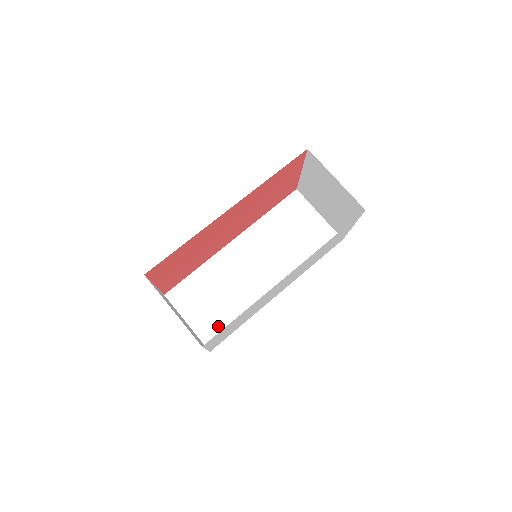
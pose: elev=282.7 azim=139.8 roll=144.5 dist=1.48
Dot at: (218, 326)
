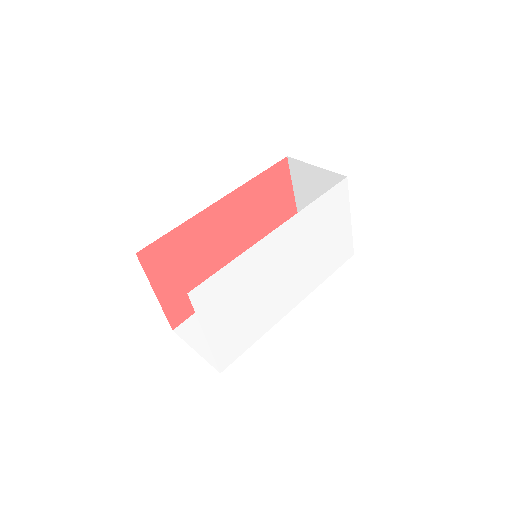
Dot at: occluded
